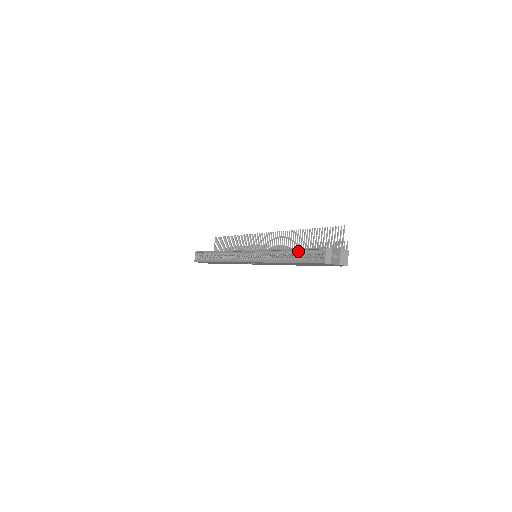
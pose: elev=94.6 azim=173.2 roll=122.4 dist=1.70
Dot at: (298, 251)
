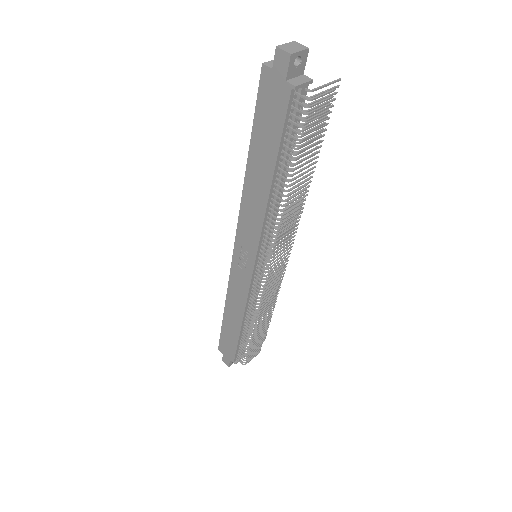
Dot at: occluded
